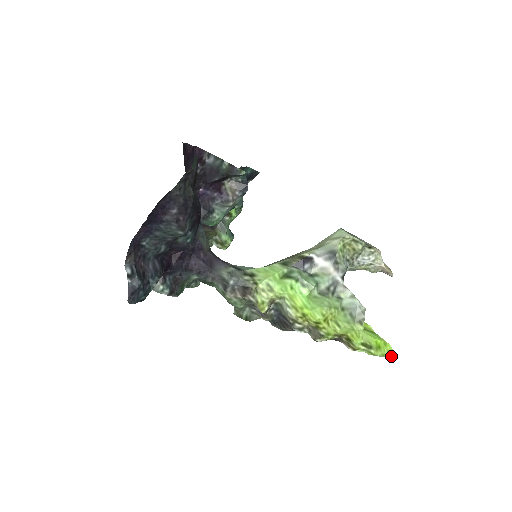
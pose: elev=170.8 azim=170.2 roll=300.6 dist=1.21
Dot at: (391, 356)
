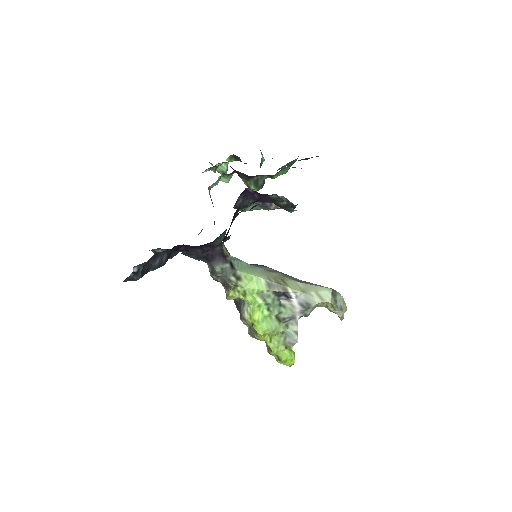
Dot at: (289, 366)
